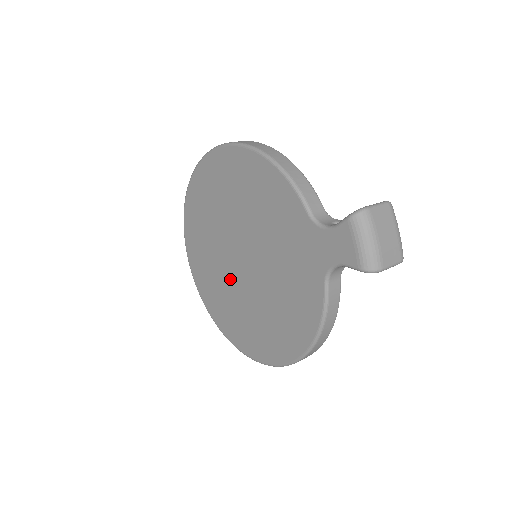
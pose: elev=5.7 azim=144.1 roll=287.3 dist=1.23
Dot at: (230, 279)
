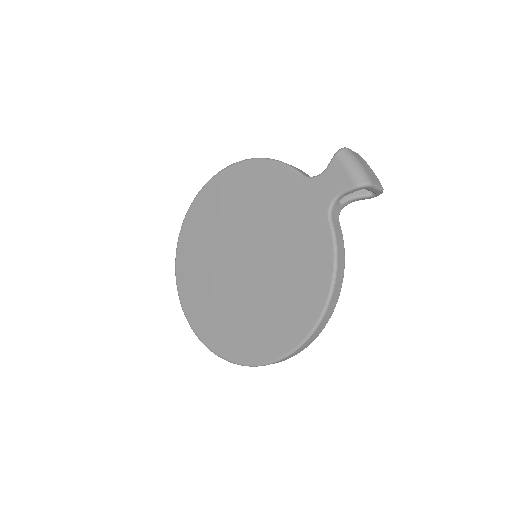
Dot at: (233, 290)
